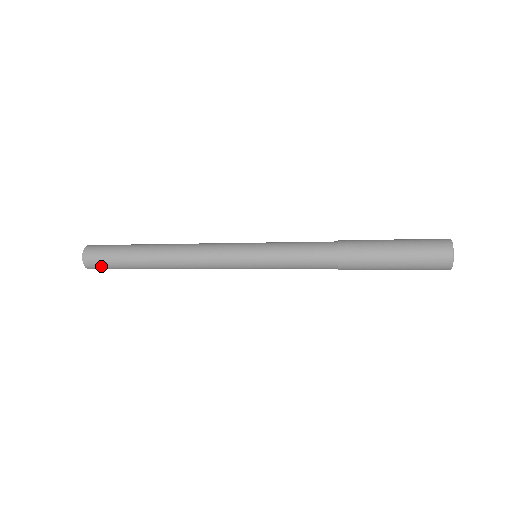
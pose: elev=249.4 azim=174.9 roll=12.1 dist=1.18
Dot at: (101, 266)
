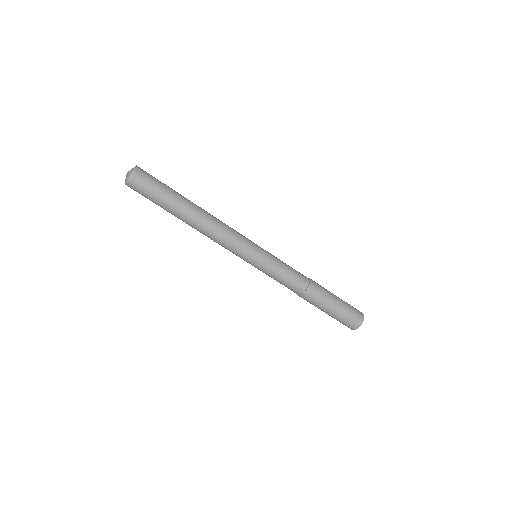
Dot at: (144, 186)
